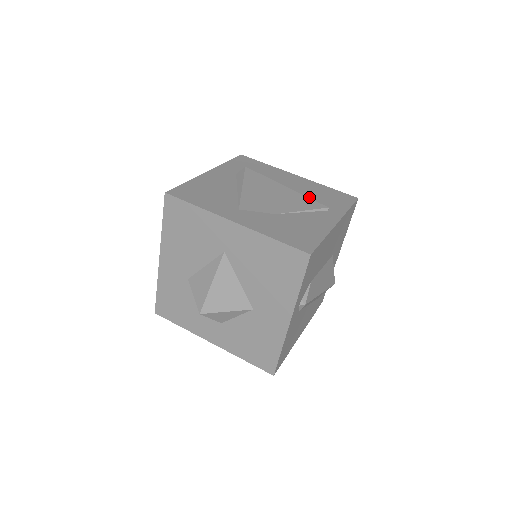
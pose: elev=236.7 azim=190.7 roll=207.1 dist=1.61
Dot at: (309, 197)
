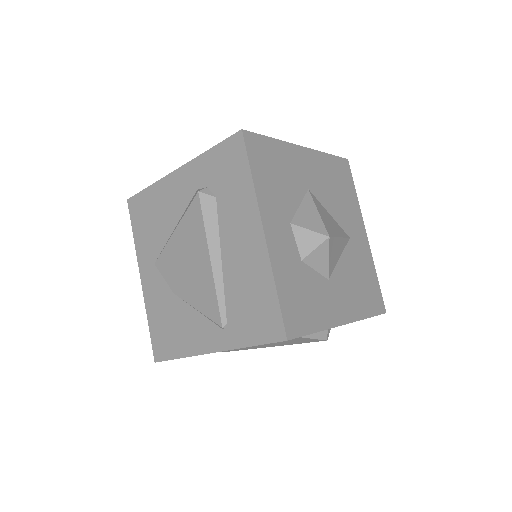
Dot at: (228, 291)
